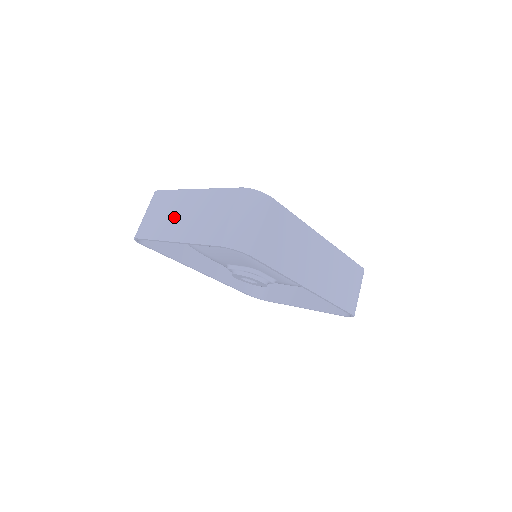
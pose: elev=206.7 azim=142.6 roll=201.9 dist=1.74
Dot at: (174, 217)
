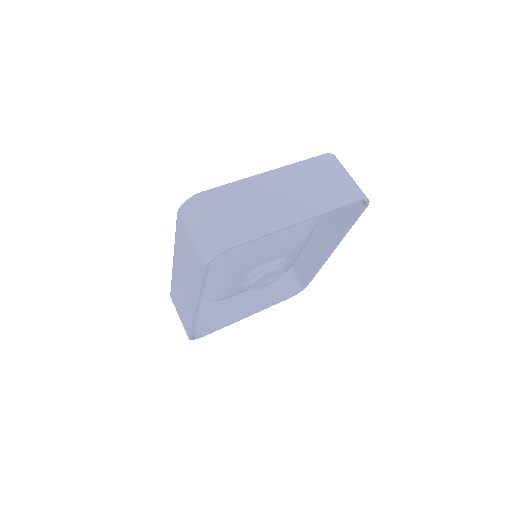
Dot at: (269, 204)
